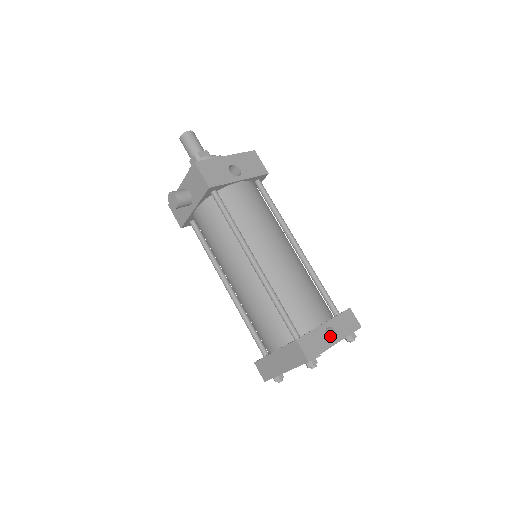
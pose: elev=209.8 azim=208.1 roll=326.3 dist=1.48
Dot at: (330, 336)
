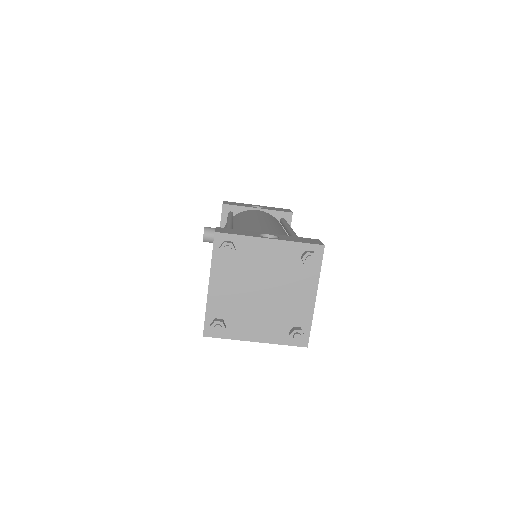
Dot at: occluded
